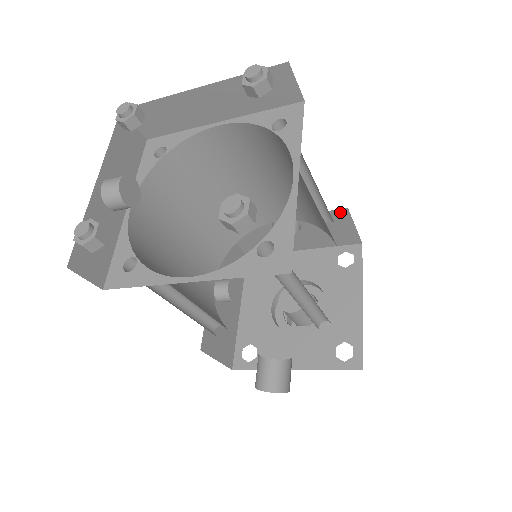
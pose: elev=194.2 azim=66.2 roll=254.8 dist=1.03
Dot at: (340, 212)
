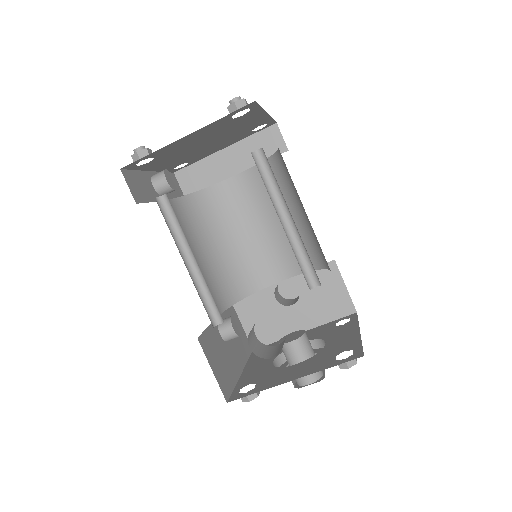
Dot at: (329, 266)
